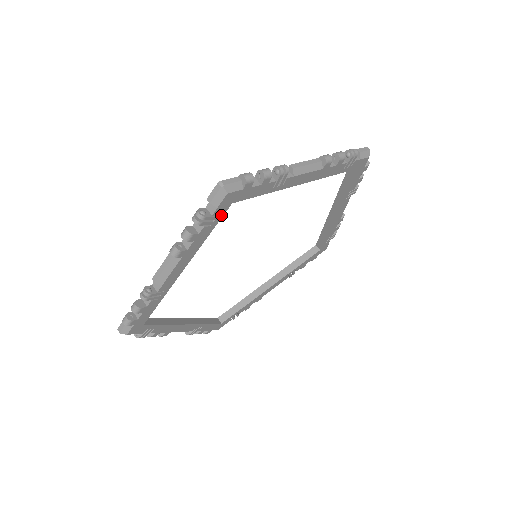
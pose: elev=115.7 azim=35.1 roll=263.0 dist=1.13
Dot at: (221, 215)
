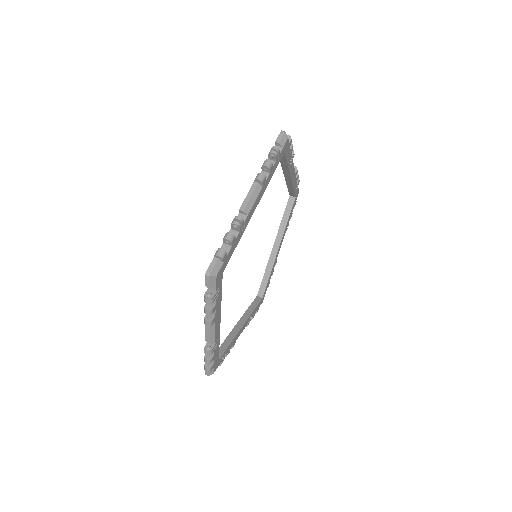
Dot at: (221, 284)
